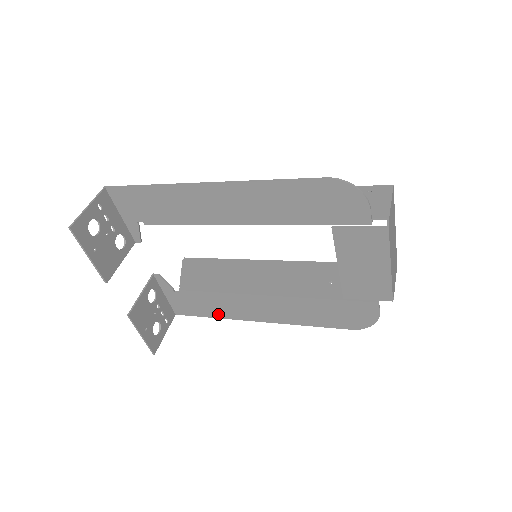
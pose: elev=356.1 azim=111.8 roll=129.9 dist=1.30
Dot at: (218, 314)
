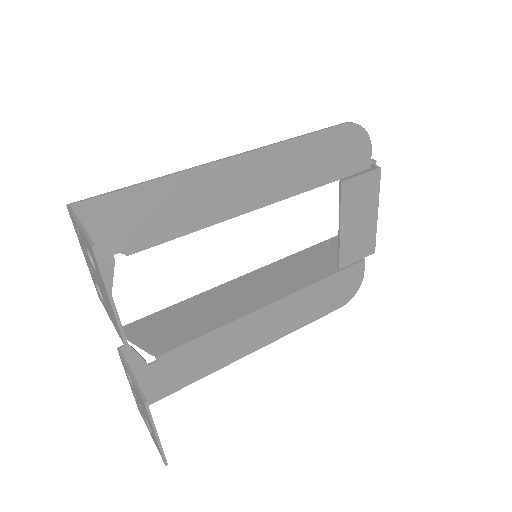
Dot at: (205, 370)
